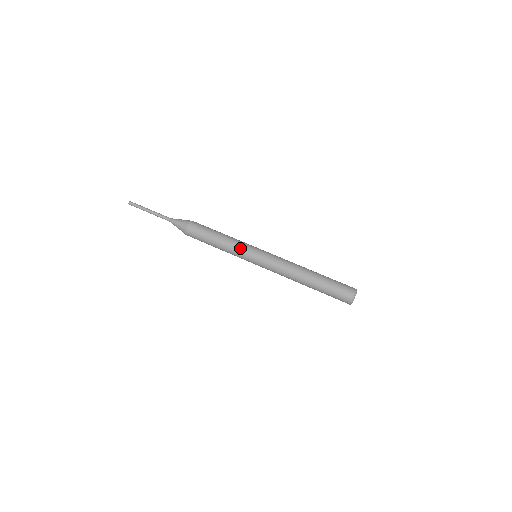
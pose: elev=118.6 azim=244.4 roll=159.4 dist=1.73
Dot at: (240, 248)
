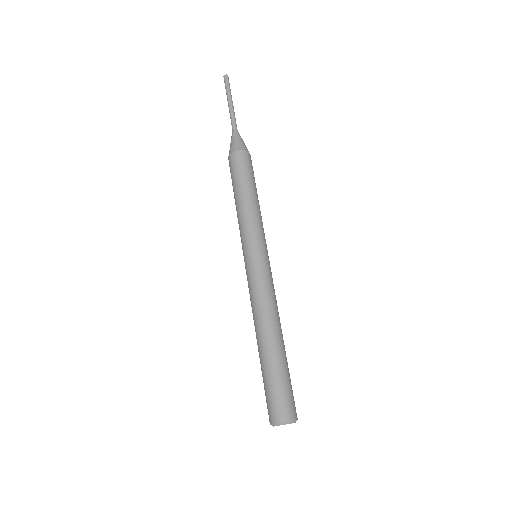
Dot at: (242, 232)
